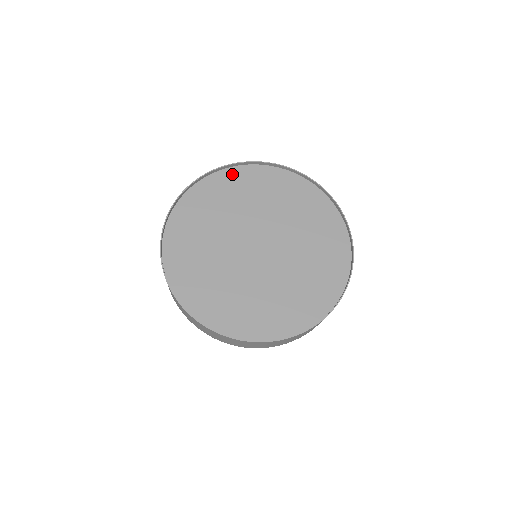
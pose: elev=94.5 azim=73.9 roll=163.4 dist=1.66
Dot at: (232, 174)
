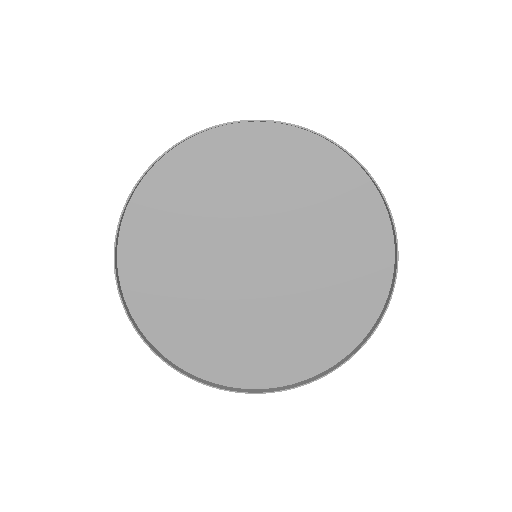
Dot at: (169, 170)
